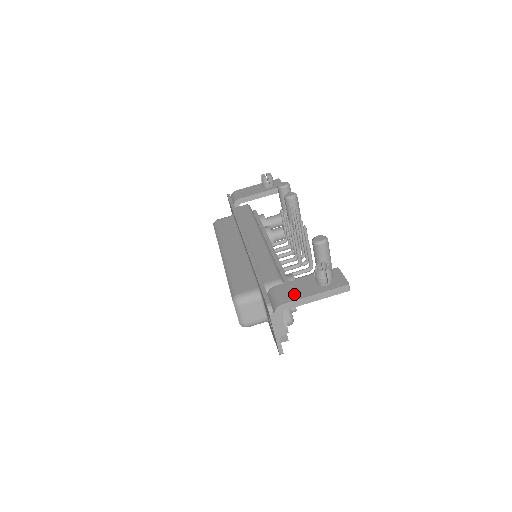
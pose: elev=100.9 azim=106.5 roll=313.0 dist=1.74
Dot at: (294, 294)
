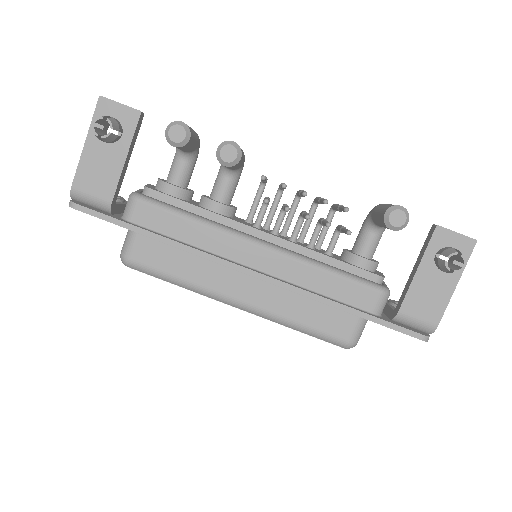
Dot at: (435, 304)
